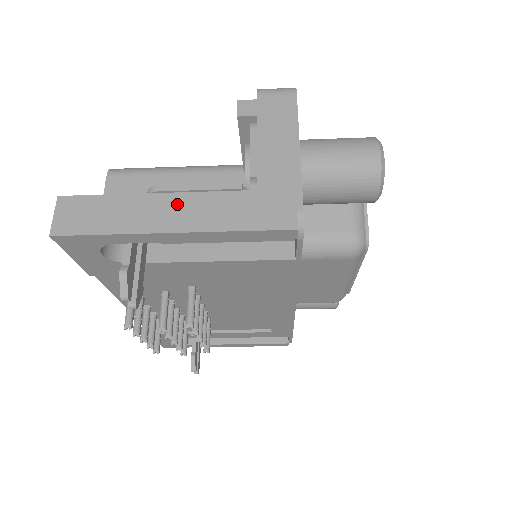
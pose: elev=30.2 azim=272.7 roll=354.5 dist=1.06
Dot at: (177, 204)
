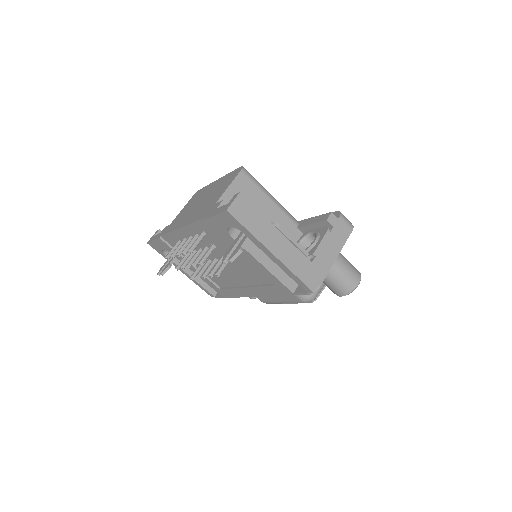
Dot at: (282, 242)
